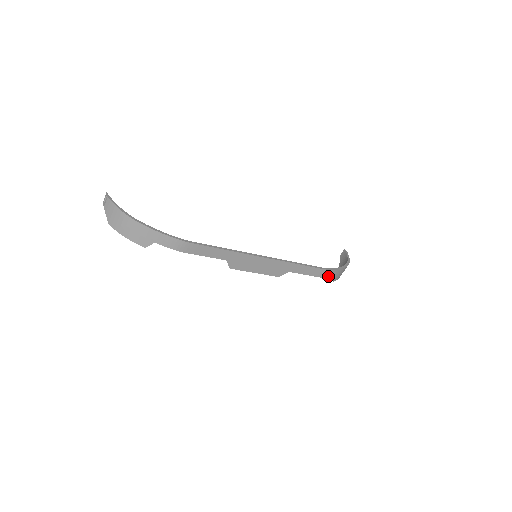
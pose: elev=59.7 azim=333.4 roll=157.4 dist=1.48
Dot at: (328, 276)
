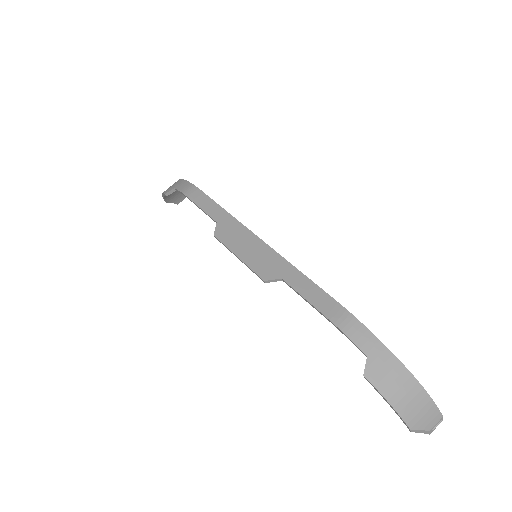
Dot at: (349, 333)
